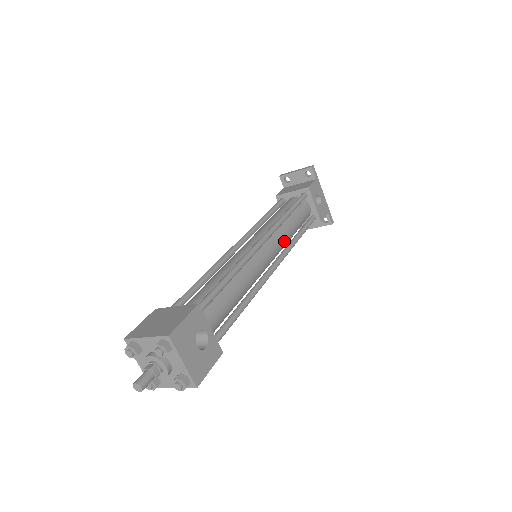
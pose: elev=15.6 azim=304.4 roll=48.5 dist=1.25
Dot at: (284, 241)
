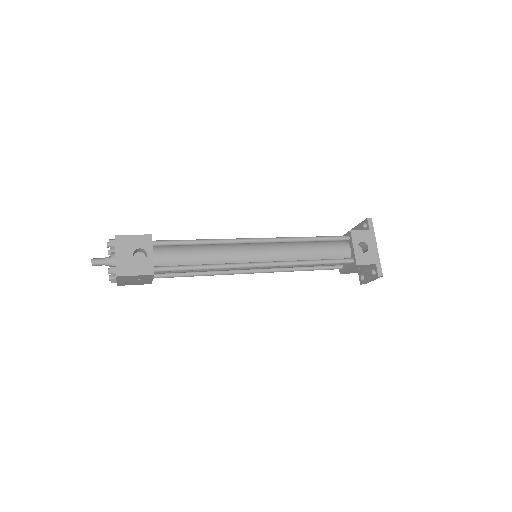
Dot at: (289, 255)
